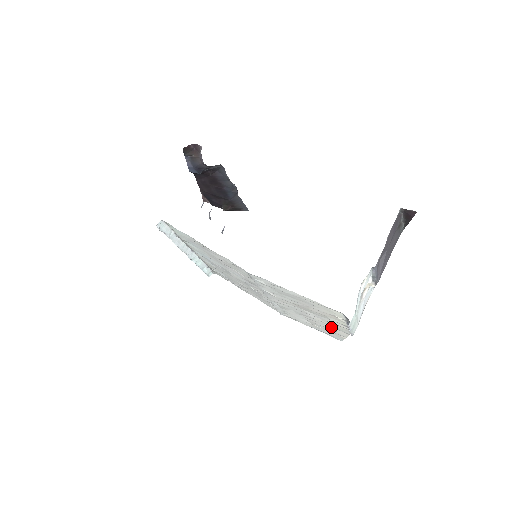
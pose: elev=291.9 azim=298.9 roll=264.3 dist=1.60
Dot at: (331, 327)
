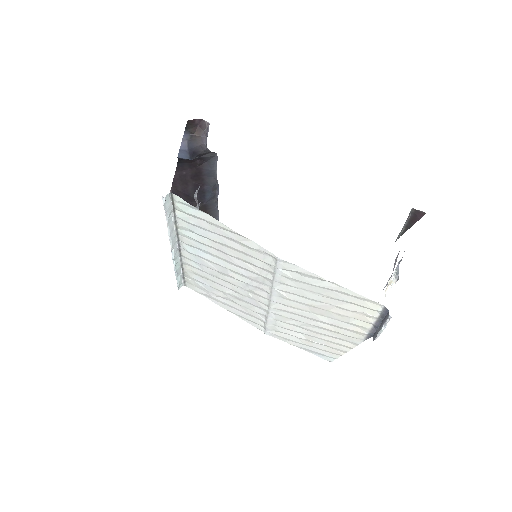
Dot at: (336, 338)
